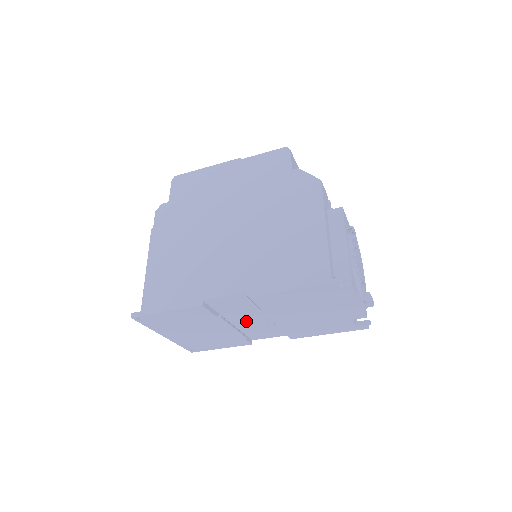
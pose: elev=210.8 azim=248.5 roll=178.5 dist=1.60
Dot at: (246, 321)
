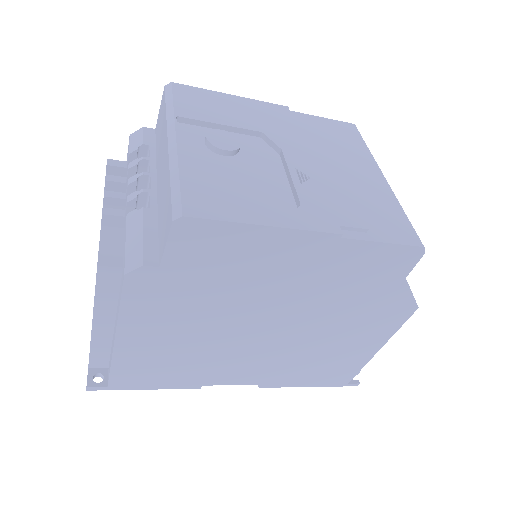
Dot at: occluded
